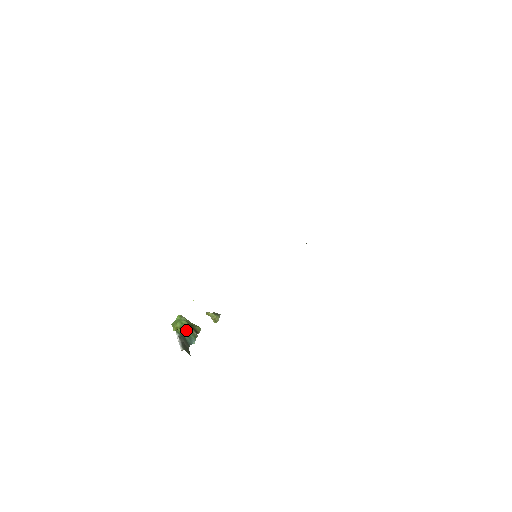
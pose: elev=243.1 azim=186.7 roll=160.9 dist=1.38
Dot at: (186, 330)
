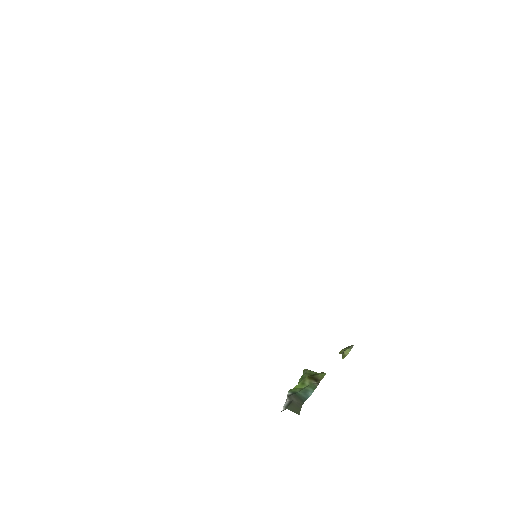
Dot at: (303, 384)
